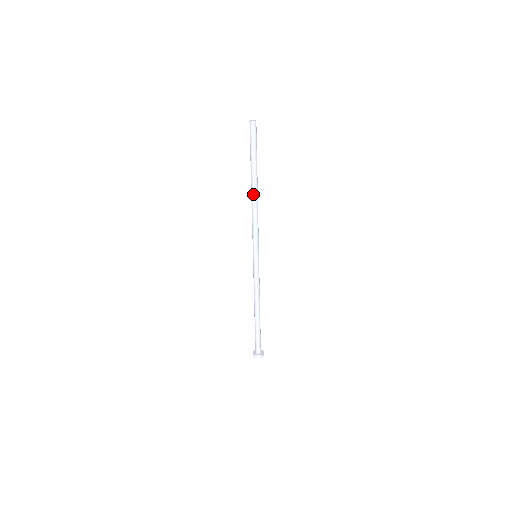
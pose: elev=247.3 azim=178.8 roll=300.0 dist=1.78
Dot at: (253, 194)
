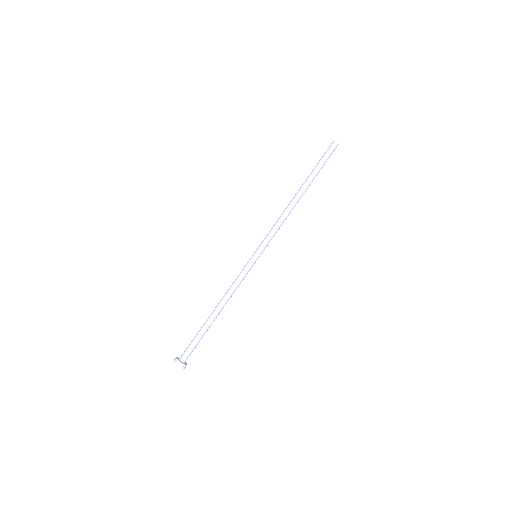
Dot at: (294, 197)
